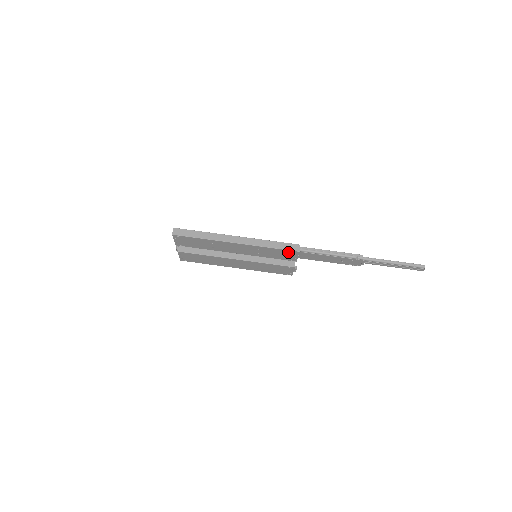
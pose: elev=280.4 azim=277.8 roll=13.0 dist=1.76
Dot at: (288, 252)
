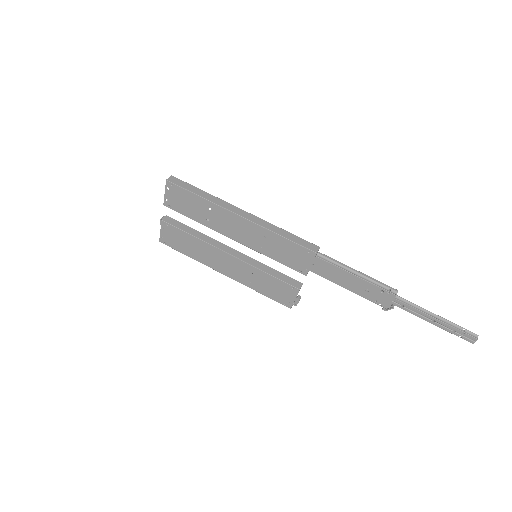
Dot at: (301, 251)
